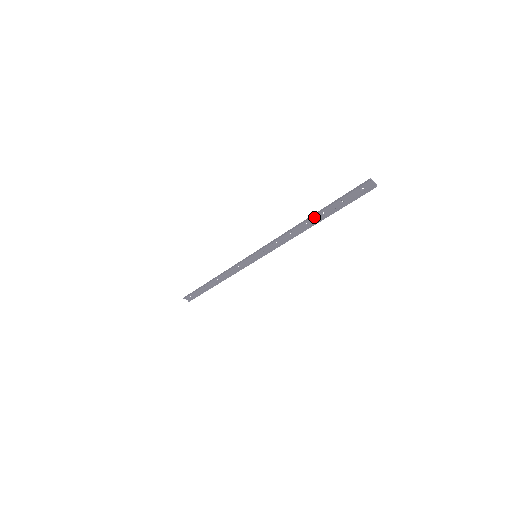
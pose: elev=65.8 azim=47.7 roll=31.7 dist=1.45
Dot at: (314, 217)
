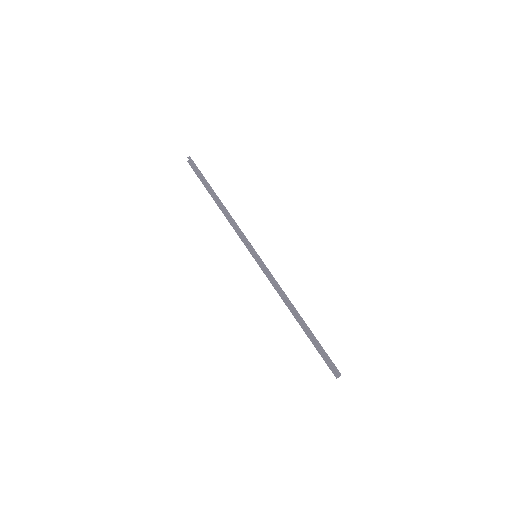
Dot at: (303, 322)
